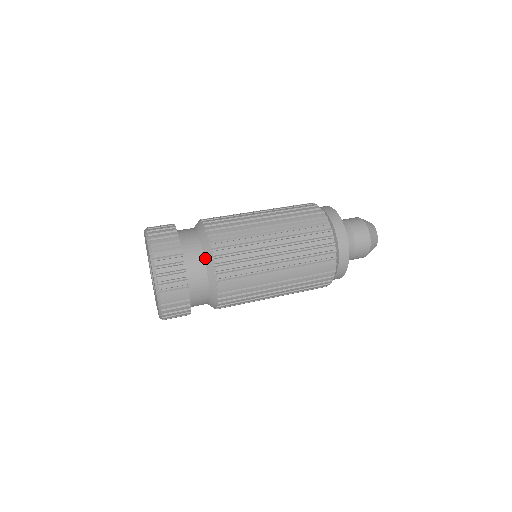
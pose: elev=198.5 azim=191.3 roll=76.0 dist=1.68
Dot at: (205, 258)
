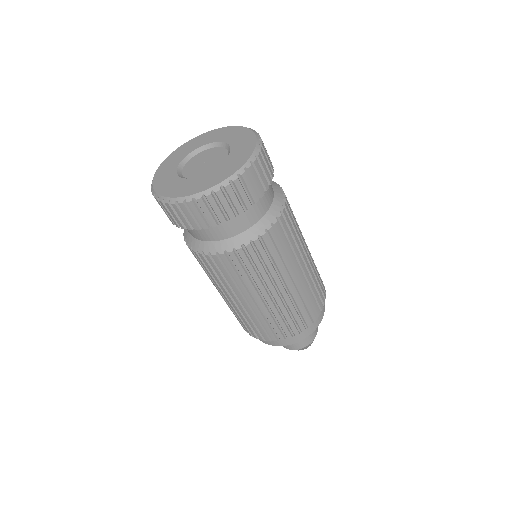
Dot at: (275, 194)
